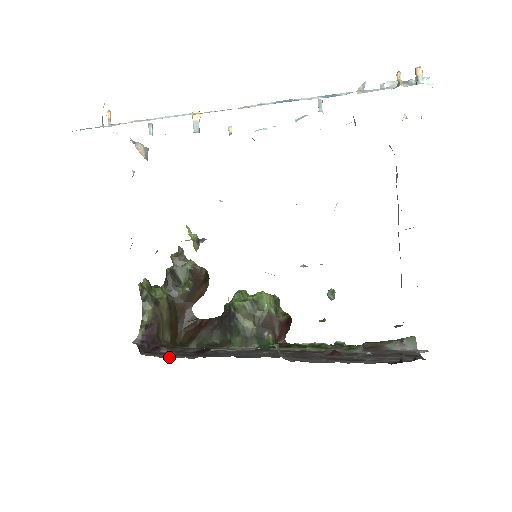
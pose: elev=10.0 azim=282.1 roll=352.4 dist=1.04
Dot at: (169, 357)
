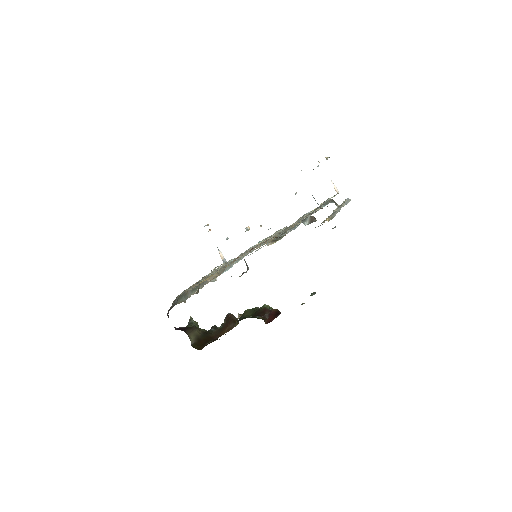
Dot at: occluded
